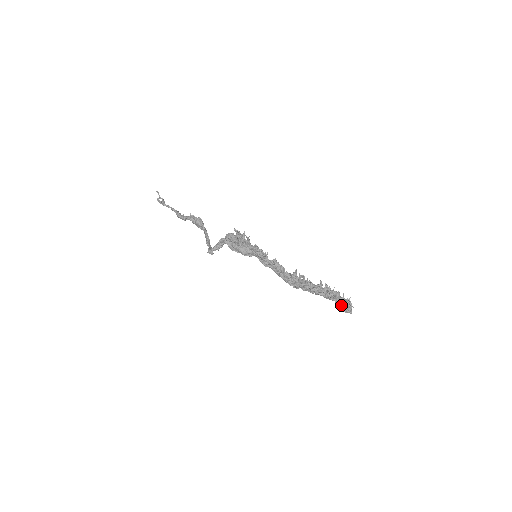
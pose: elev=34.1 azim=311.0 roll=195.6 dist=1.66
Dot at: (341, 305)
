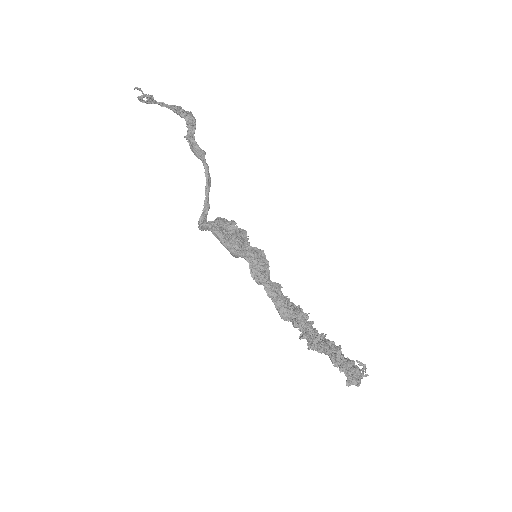
Dot at: (346, 374)
